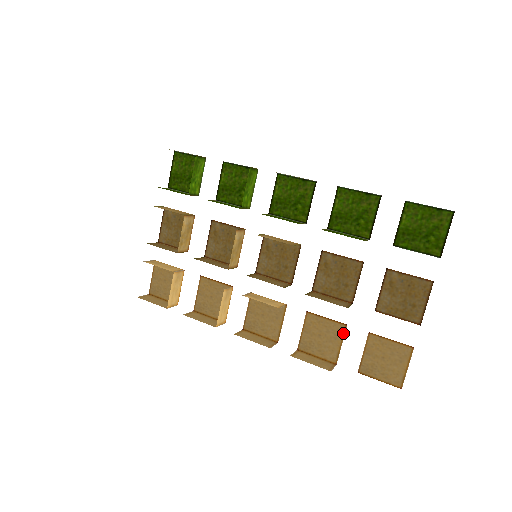
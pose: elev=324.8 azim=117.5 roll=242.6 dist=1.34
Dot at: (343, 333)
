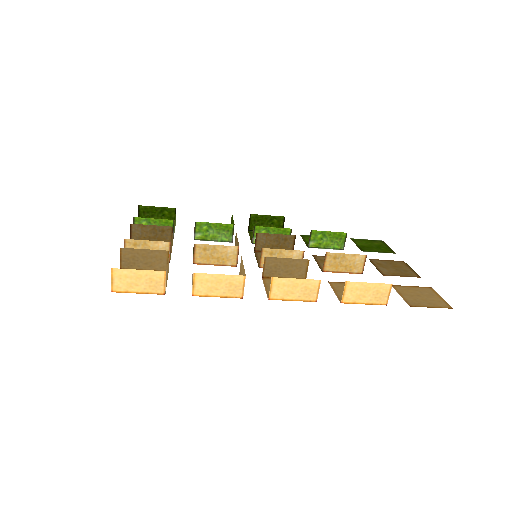
Dot at: occluded
